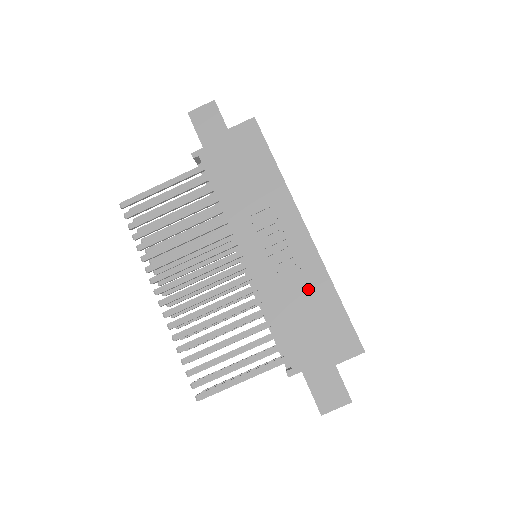
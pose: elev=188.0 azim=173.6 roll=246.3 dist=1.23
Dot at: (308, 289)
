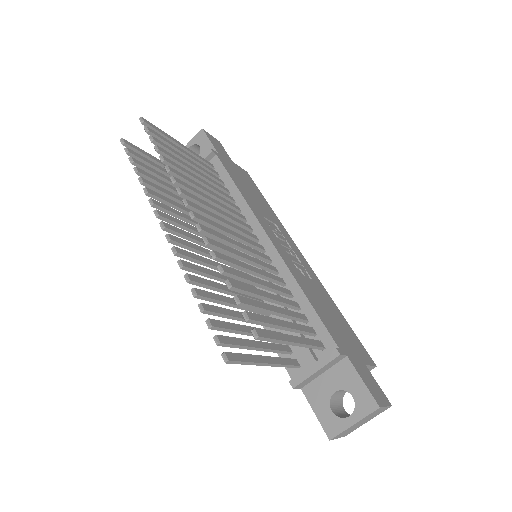
Dot at: (321, 293)
